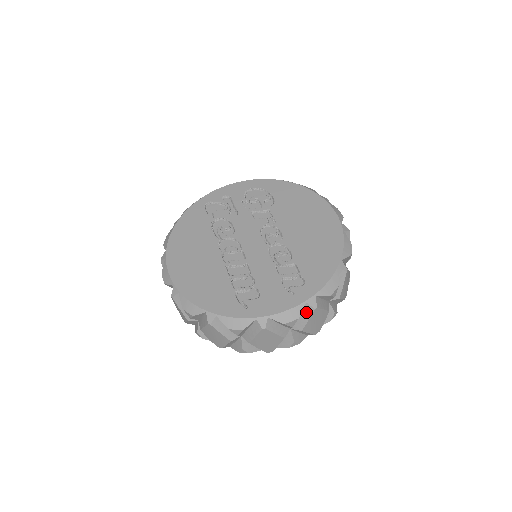
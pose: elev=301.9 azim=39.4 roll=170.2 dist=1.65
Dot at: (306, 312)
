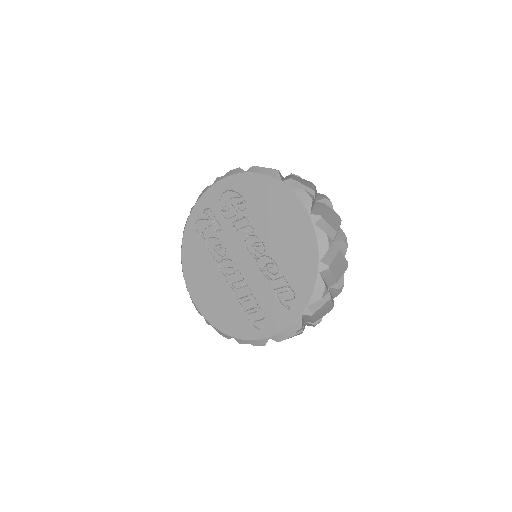
Dot at: (307, 317)
